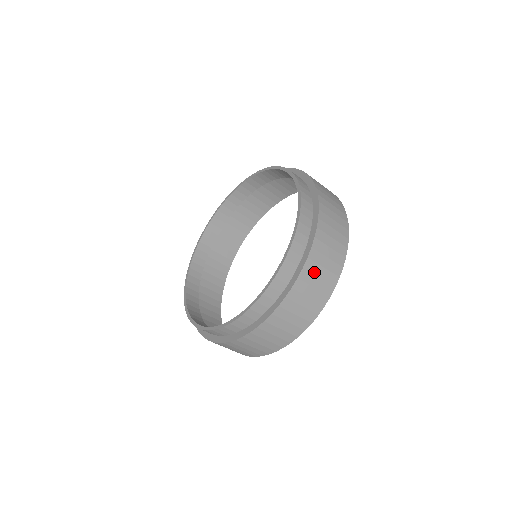
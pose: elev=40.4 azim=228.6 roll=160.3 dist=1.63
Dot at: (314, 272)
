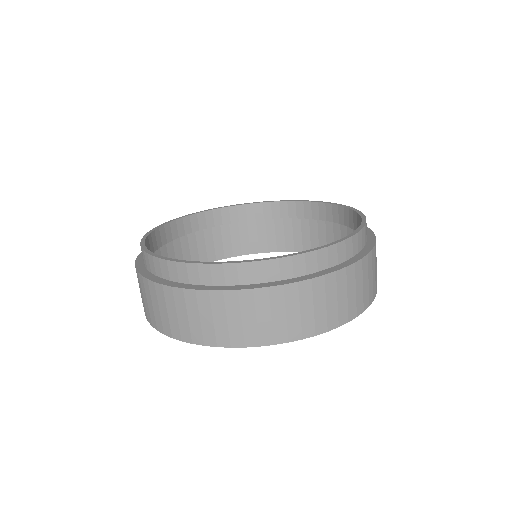
Dot at: (375, 261)
